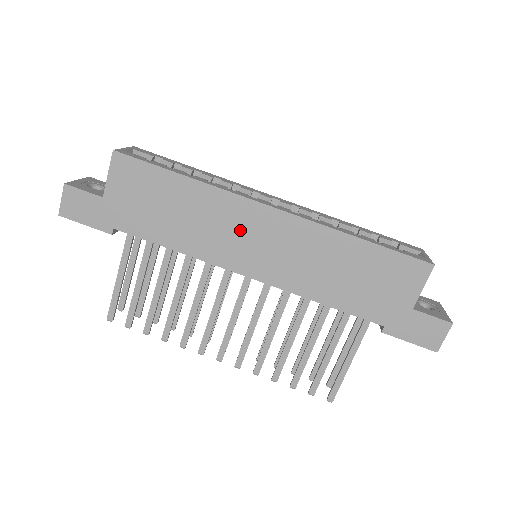
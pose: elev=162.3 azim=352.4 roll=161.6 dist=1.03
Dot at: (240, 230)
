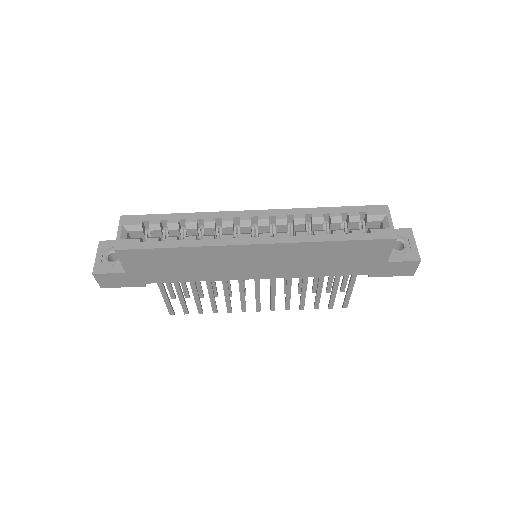
Dot at: (237, 261)
